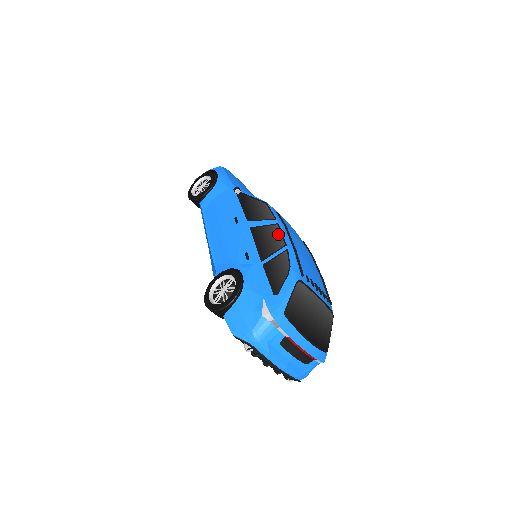
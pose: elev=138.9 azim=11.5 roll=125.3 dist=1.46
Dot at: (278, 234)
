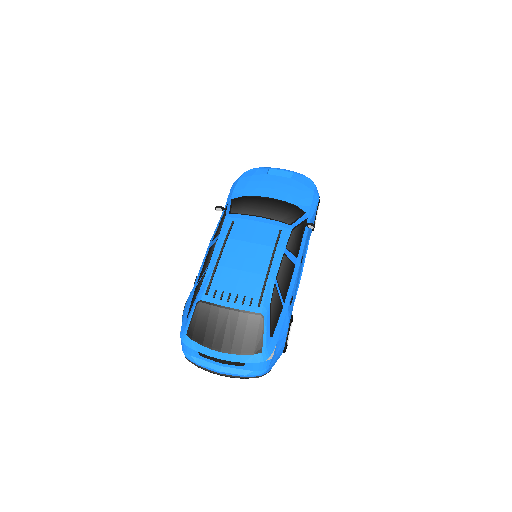
Dot at: (212, 252)
